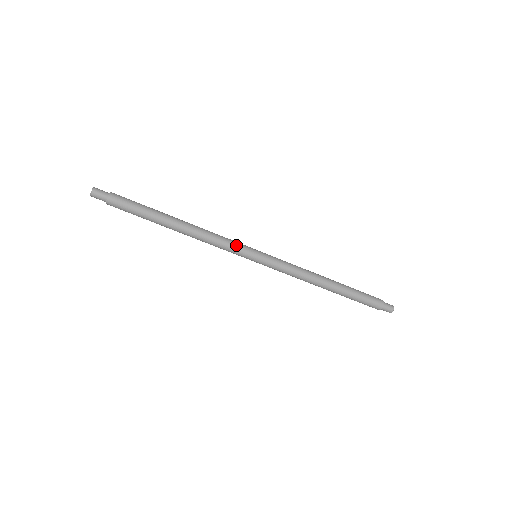
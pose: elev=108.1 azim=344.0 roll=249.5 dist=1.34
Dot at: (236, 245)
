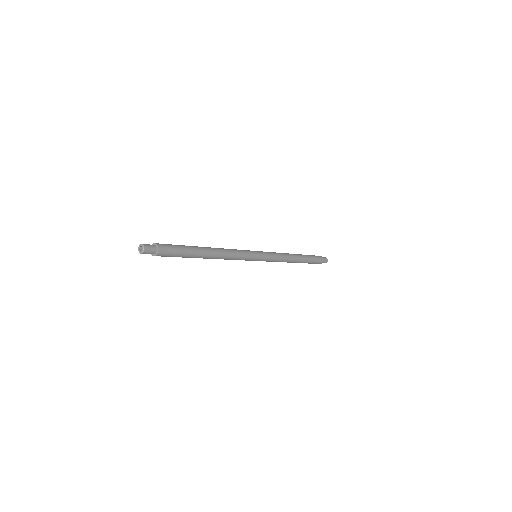
Dot at: (246, 258)
